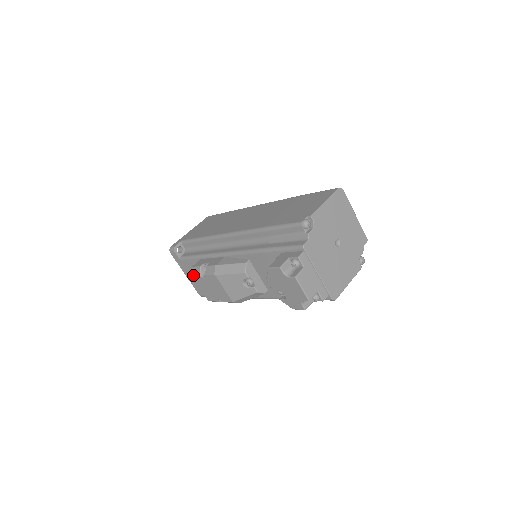
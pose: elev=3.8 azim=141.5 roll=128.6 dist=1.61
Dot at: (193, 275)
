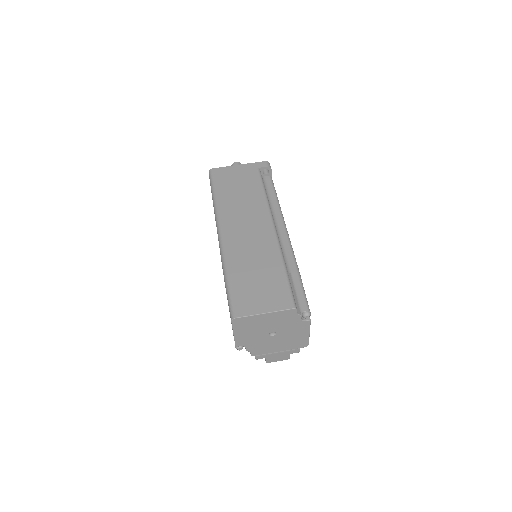
Dot at: occluded
